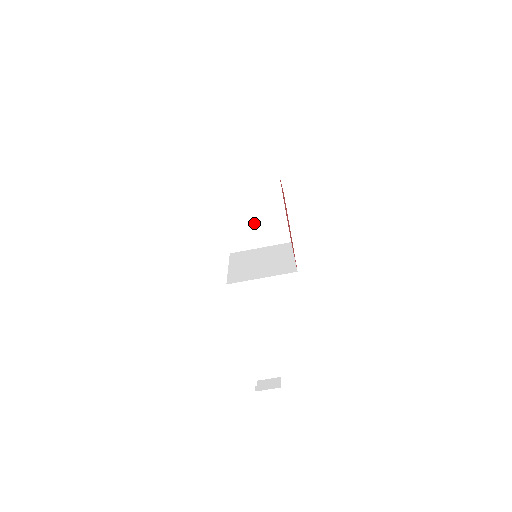
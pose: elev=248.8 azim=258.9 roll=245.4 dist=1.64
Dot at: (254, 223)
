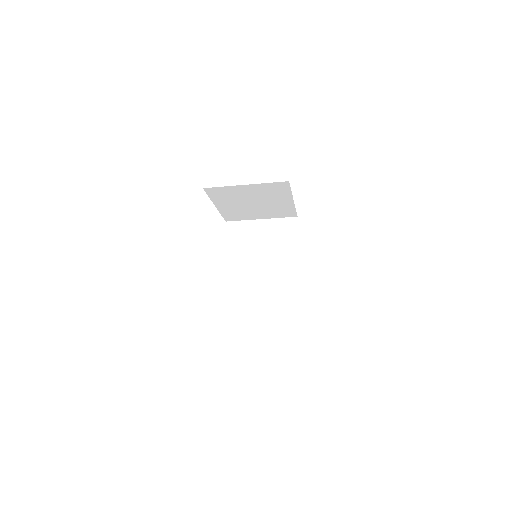
Dot at: (254, 207)
